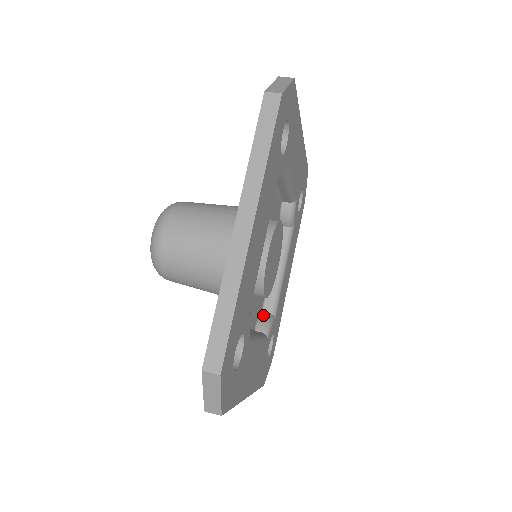
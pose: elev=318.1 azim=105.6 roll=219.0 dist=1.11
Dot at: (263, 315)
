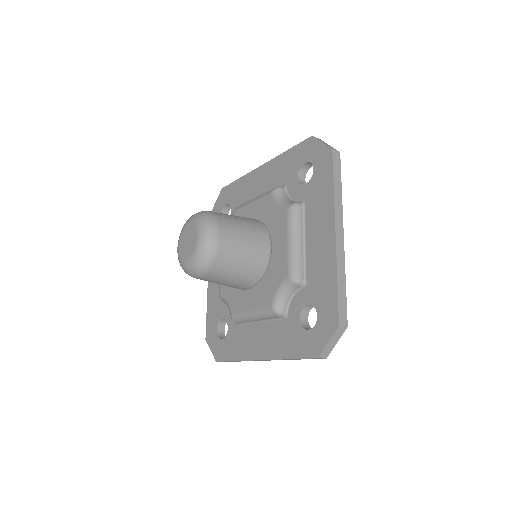
Dot at: occluded
